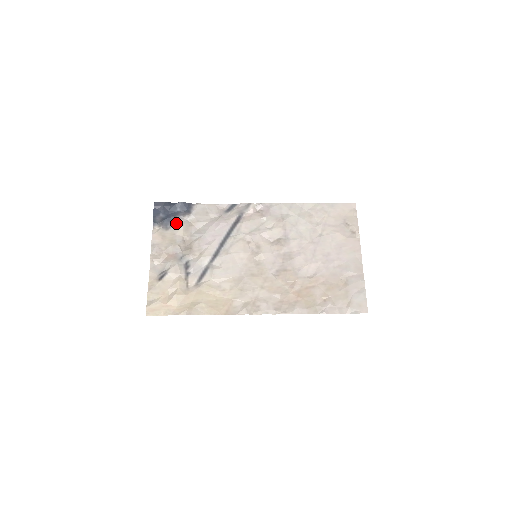
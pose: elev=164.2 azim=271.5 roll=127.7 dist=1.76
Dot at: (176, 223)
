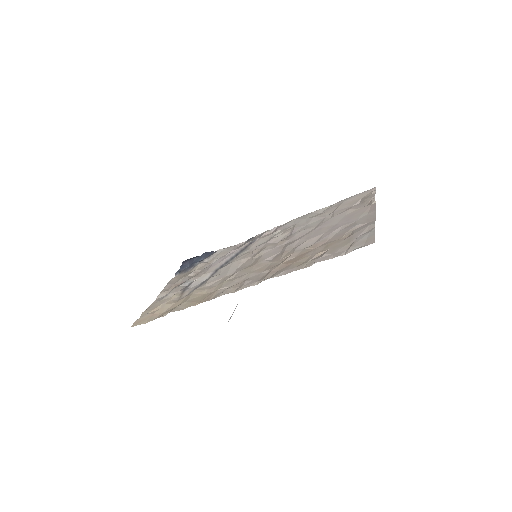
Dot at: (195, 266)
